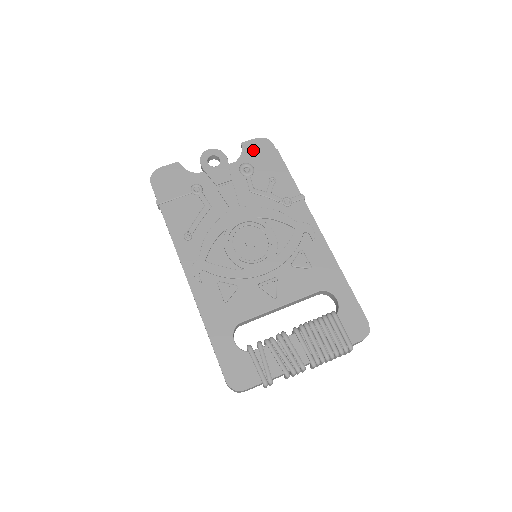
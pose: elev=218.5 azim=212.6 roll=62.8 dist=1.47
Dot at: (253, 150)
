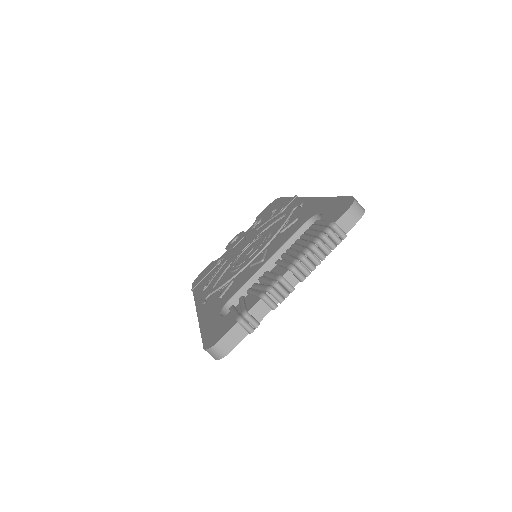
Dot at: (263, 213)
